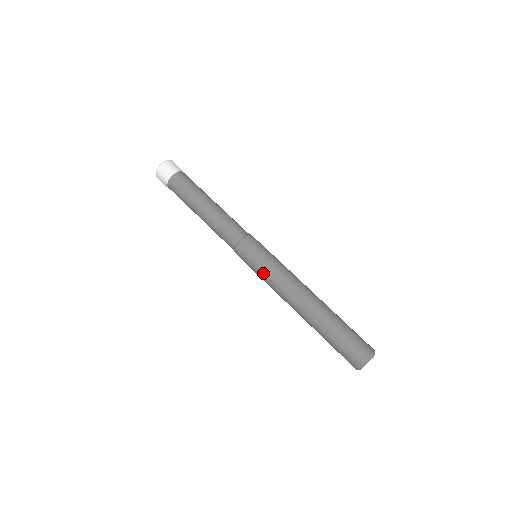
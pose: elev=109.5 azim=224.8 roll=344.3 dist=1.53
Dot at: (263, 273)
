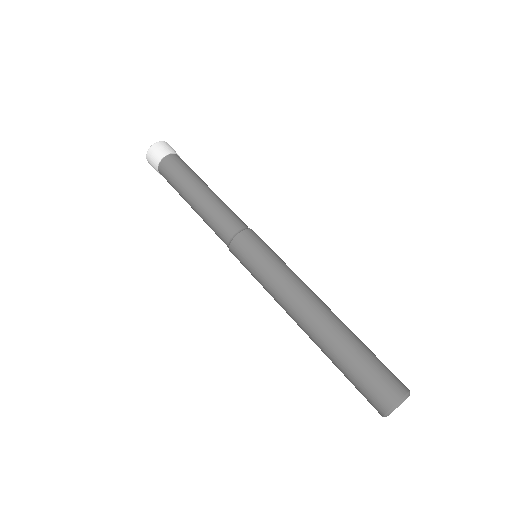
Dot at: (264, 273)
